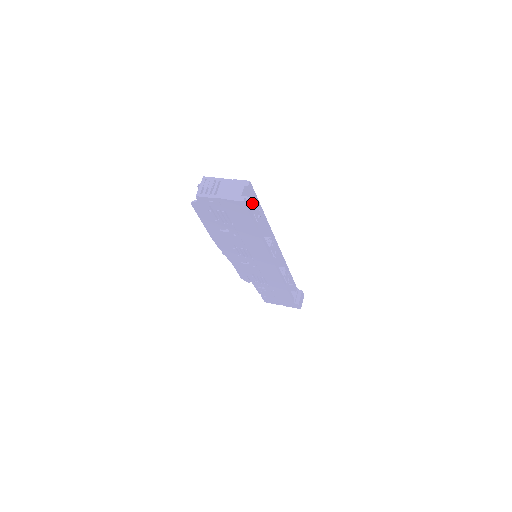
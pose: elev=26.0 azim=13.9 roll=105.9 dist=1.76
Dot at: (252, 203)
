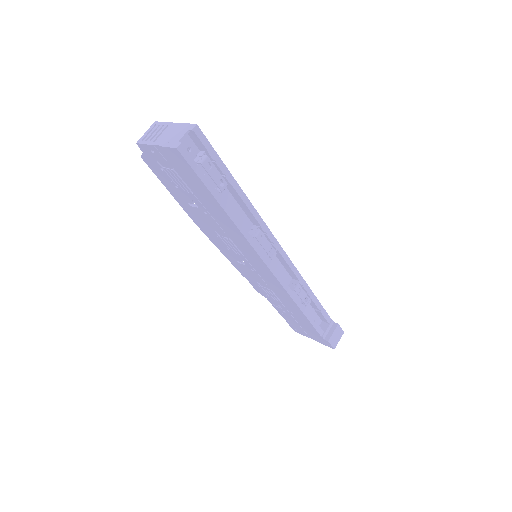
Dot at: (204, 159)
